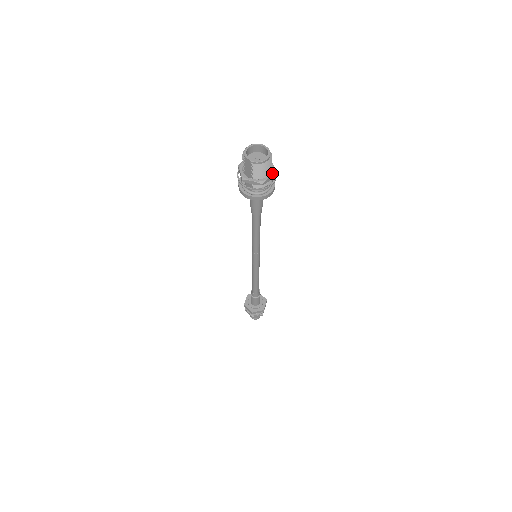
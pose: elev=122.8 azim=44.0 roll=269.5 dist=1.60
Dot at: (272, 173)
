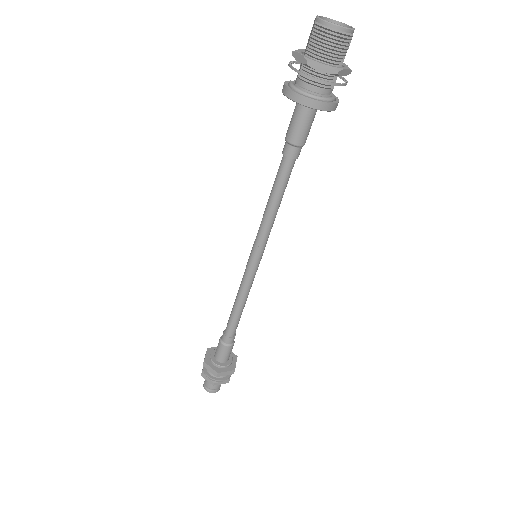
Dot at: (334, 66)
